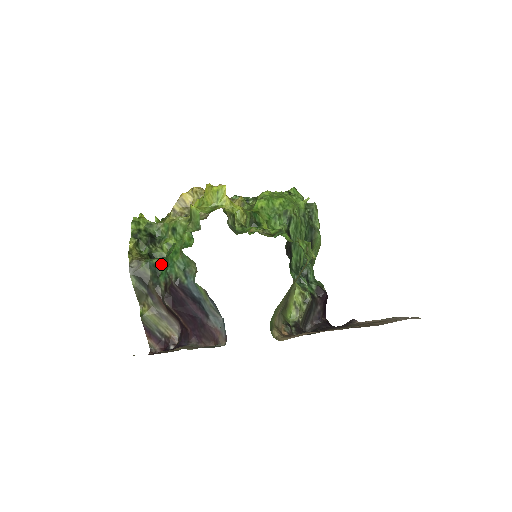
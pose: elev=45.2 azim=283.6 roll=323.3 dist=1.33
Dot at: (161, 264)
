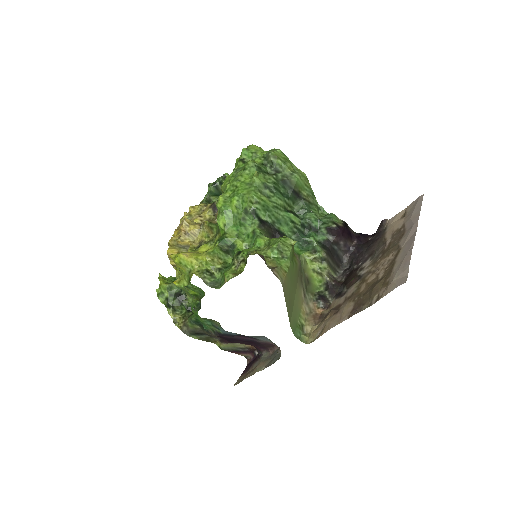
Dot at: (198, 319)
